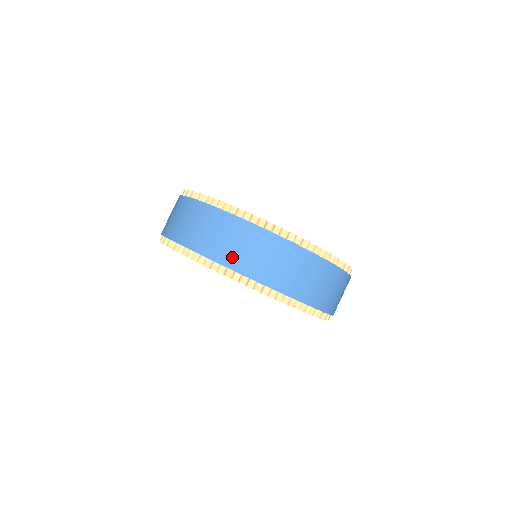
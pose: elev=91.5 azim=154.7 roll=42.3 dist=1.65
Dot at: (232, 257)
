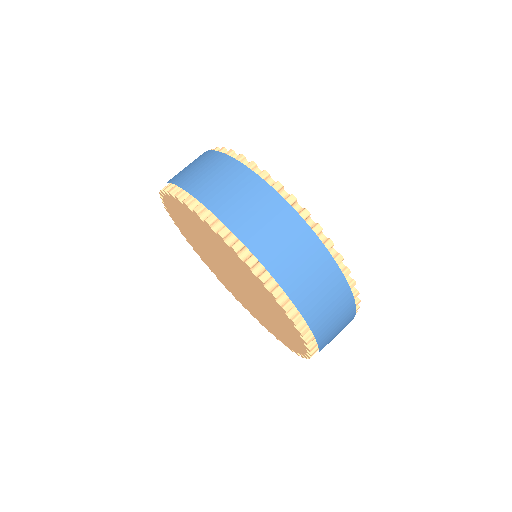
Dot at: (180, 175)
